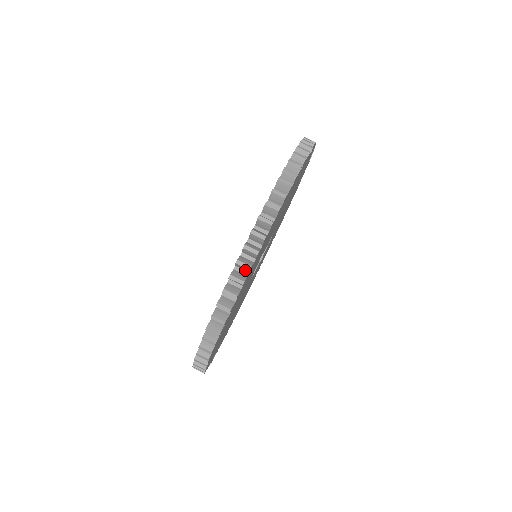
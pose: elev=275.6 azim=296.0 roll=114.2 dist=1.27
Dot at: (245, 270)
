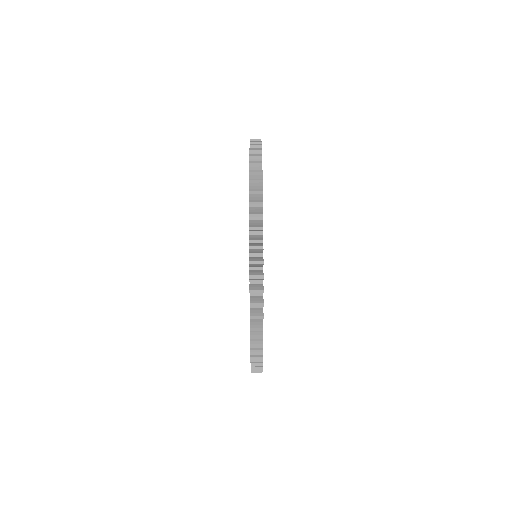
Dot at: occluded
